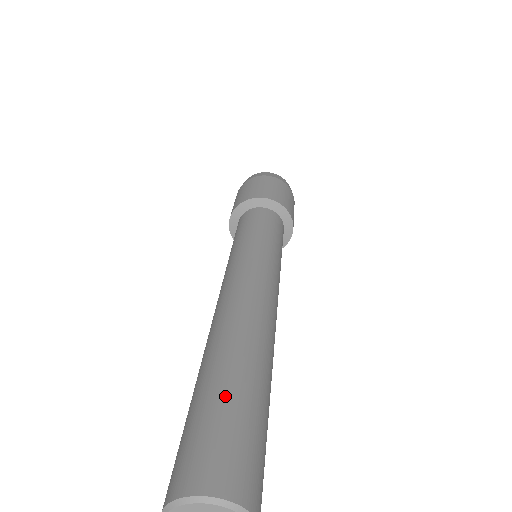
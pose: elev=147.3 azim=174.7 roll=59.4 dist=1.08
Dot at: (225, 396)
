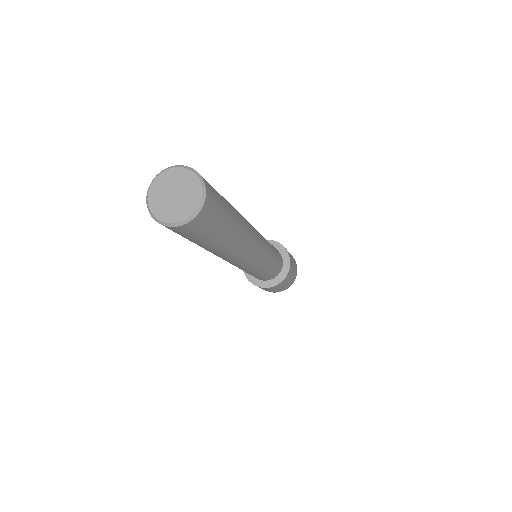
Dot at: occluded
